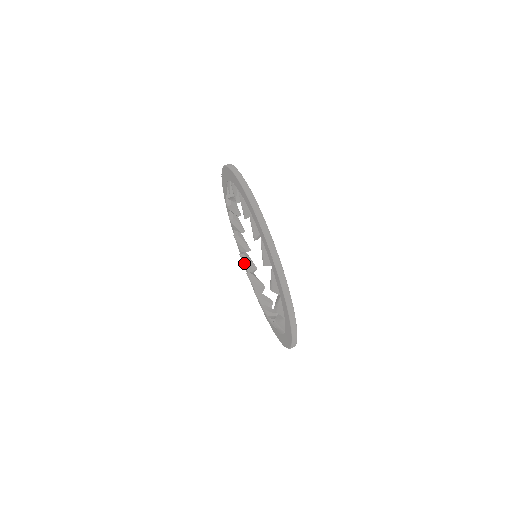
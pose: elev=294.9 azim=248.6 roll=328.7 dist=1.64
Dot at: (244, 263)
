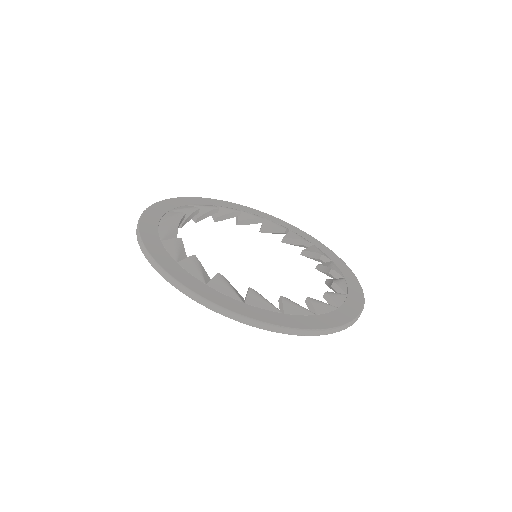
Dot at: occluded
